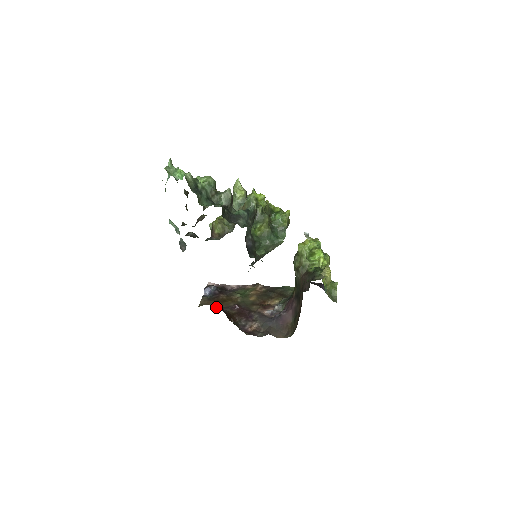
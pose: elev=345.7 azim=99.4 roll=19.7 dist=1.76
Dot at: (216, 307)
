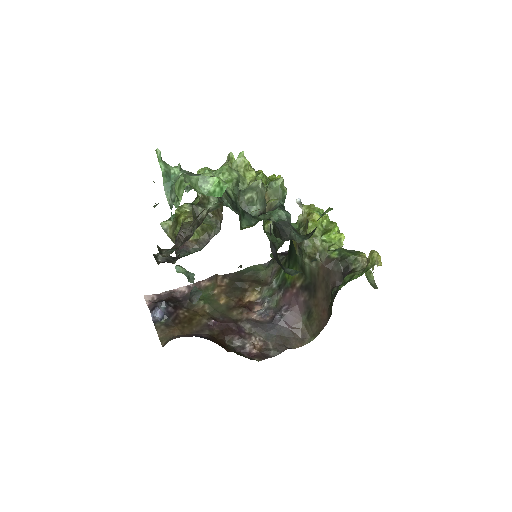
Dot at: (191, 336)
